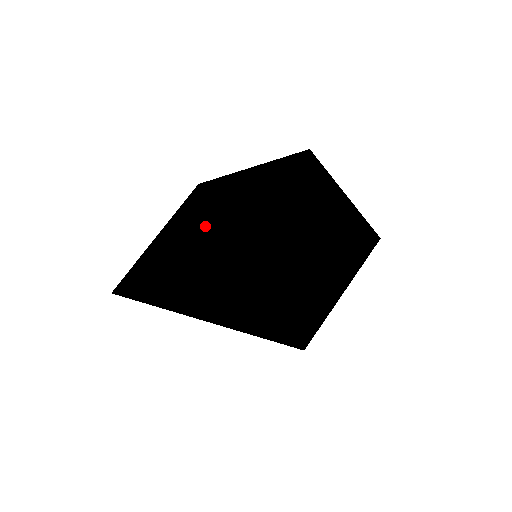
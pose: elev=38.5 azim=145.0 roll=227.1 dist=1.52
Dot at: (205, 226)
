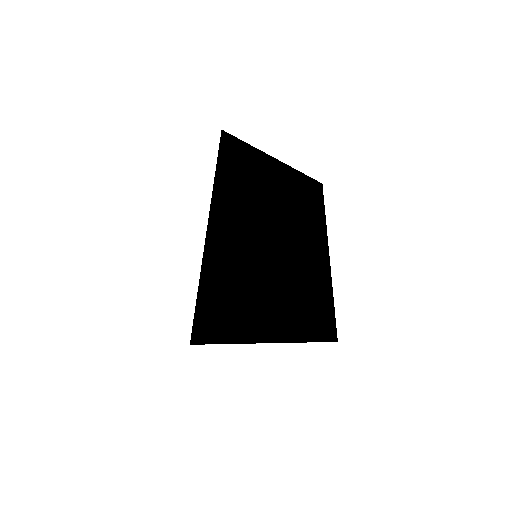
Dot at: (236, 184)
